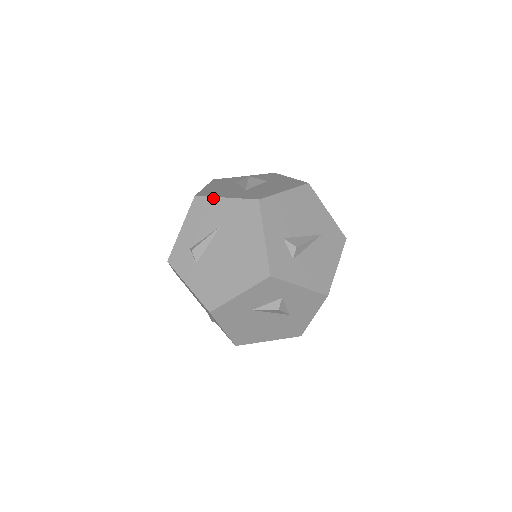
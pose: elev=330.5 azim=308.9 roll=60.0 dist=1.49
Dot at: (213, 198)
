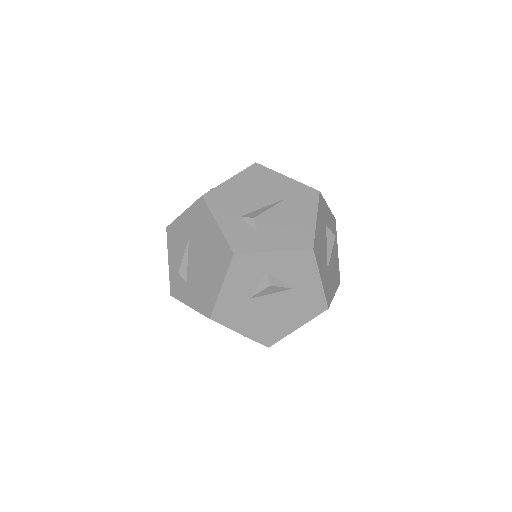
Dot at: (176, 220)
